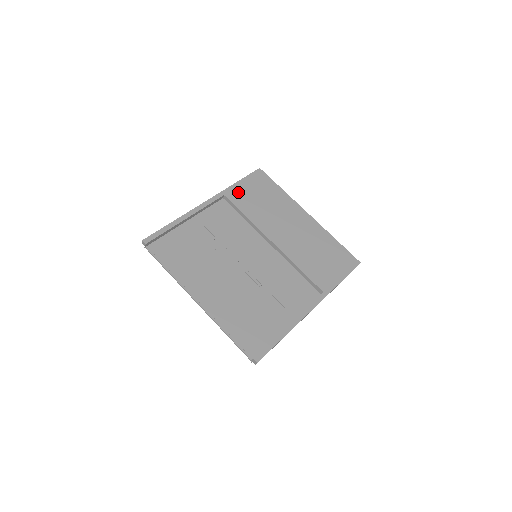
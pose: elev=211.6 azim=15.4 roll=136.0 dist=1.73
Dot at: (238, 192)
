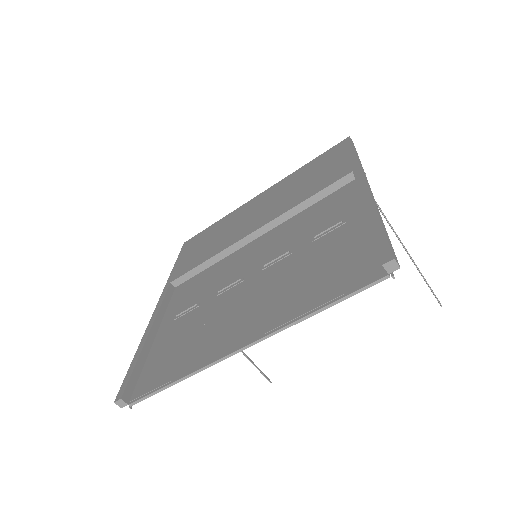
Dot at: (181, 267)
